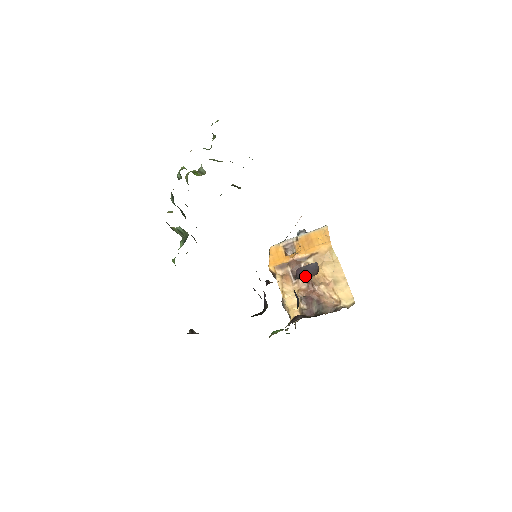
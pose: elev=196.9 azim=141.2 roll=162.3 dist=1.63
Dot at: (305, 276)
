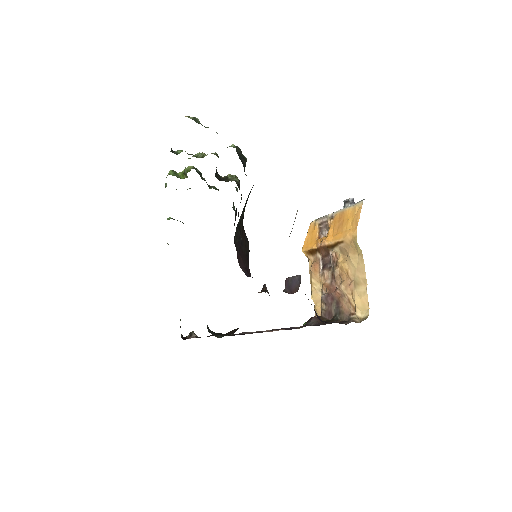
Dot at: (290, 290)
